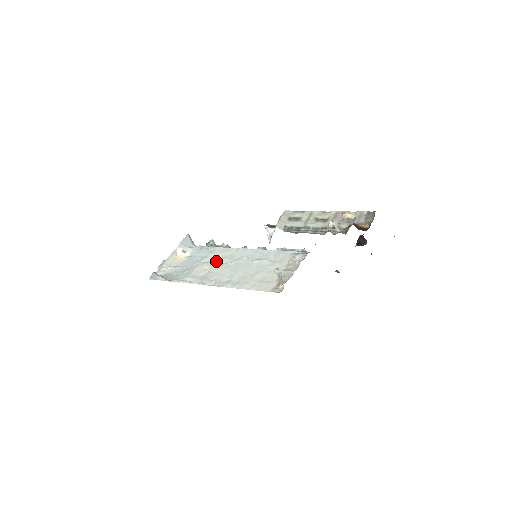
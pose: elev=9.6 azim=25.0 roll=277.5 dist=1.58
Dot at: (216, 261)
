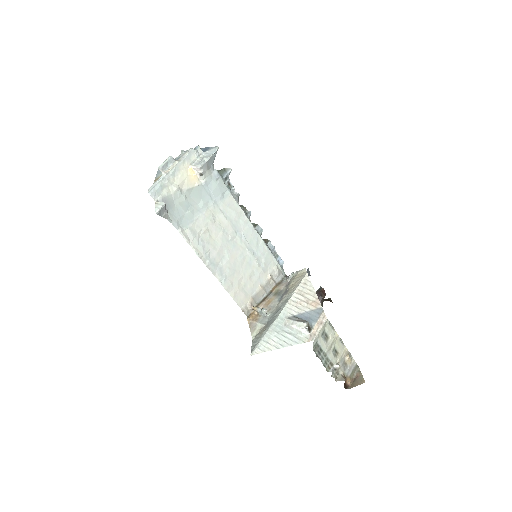
Dot at: (221, 220)
